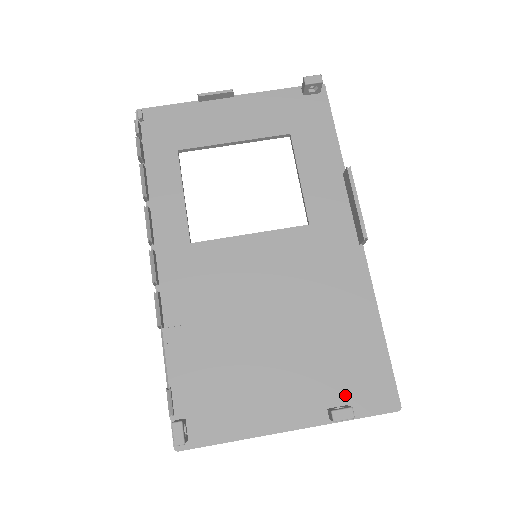
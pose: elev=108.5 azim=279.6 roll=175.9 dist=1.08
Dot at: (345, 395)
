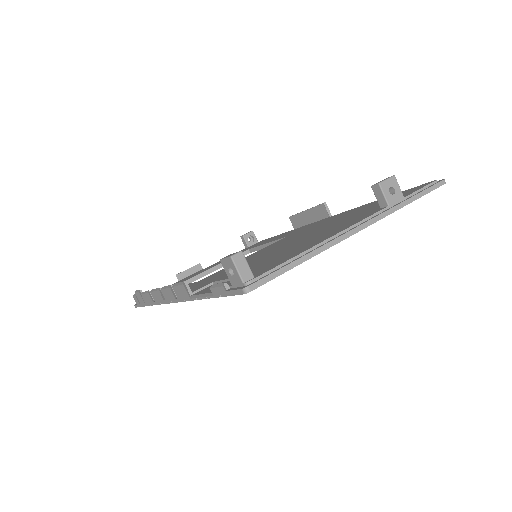
Dot at: occluded
